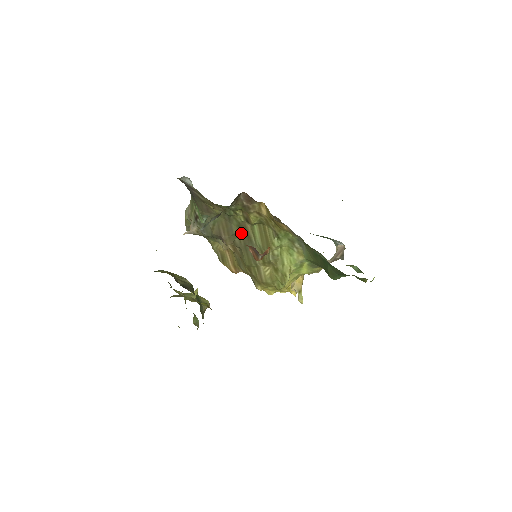
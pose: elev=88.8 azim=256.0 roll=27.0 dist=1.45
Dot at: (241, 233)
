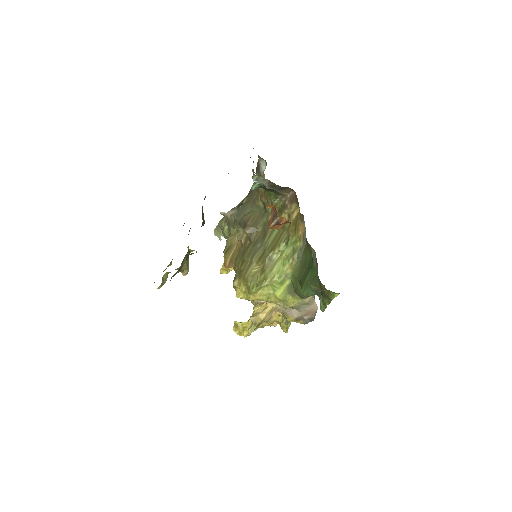
Dot at: (262, 230)
